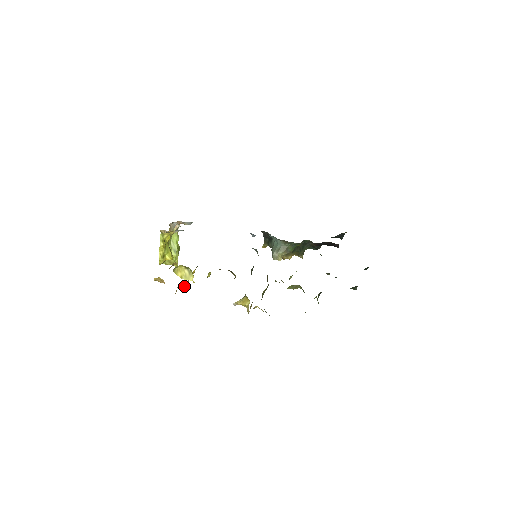
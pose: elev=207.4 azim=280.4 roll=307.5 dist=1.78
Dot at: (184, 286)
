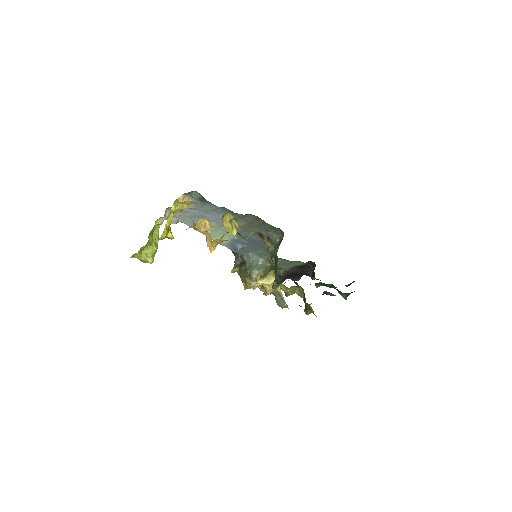
Dot at: (214, 247)
